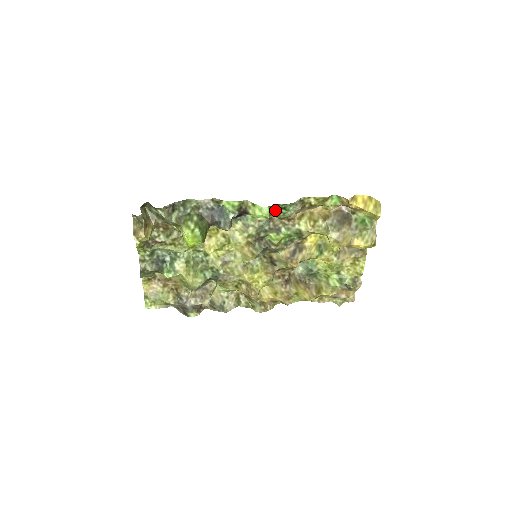
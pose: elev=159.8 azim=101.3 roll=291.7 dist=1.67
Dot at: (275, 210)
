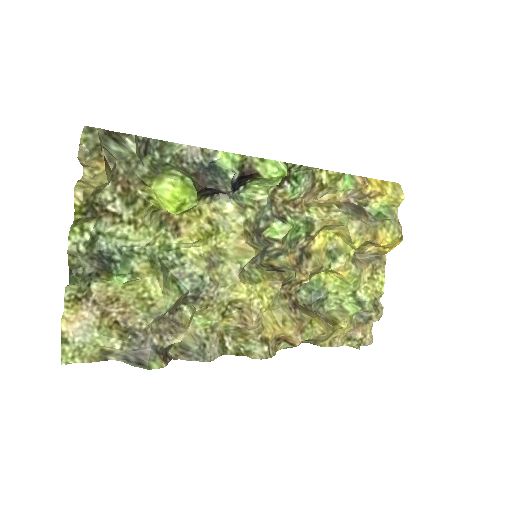
Dot at: (285, 179)
